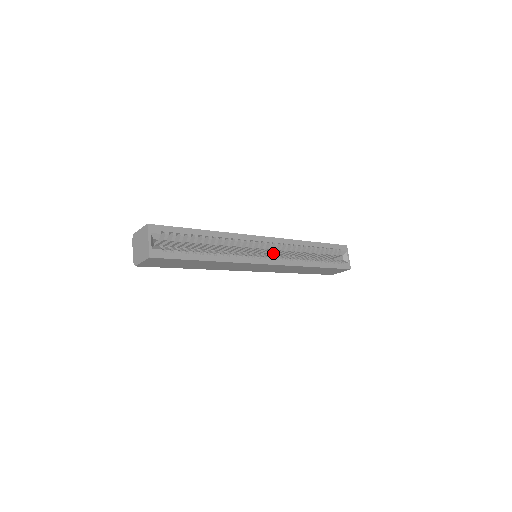
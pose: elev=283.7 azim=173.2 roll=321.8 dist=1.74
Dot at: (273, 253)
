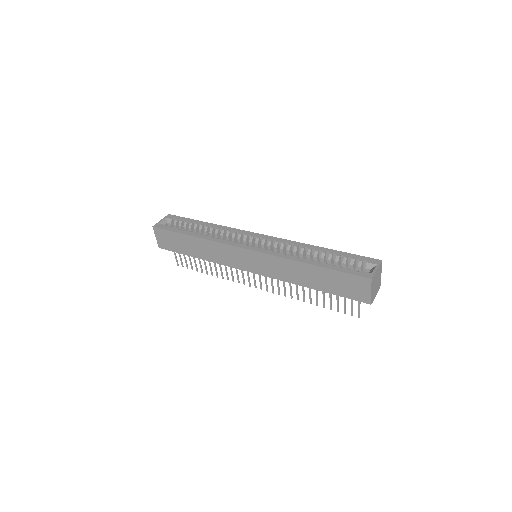
Dot at: occluded
